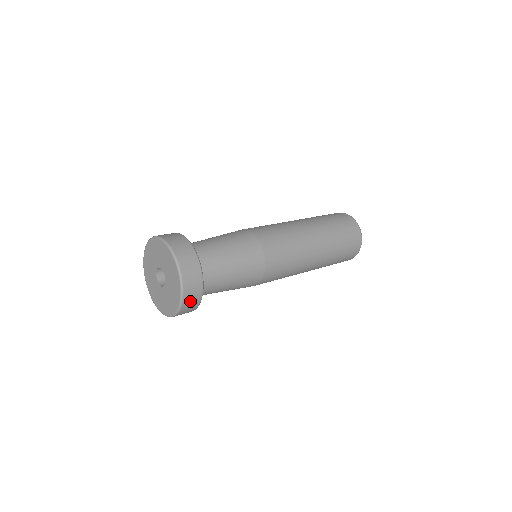
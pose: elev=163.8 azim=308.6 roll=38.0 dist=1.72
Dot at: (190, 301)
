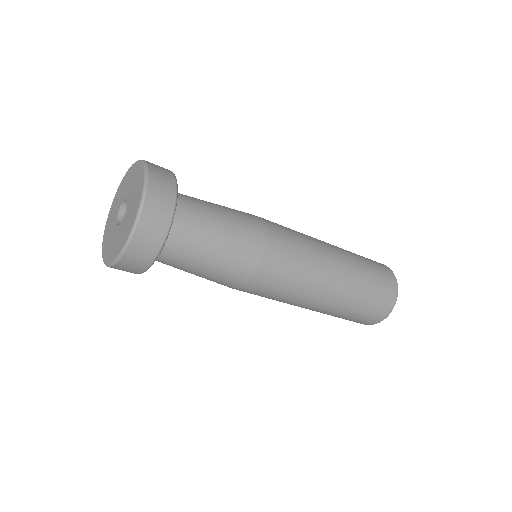
Dot at: (160, 176)
